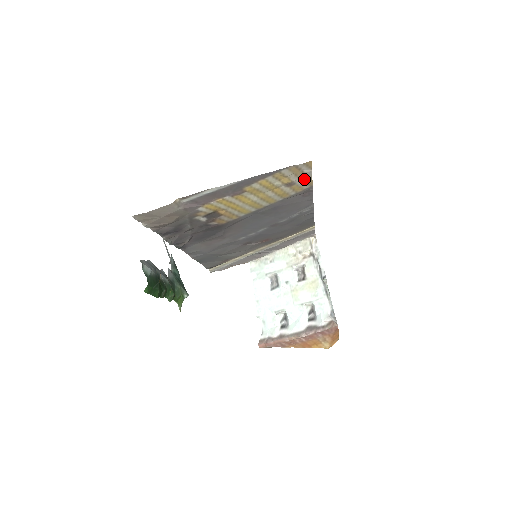
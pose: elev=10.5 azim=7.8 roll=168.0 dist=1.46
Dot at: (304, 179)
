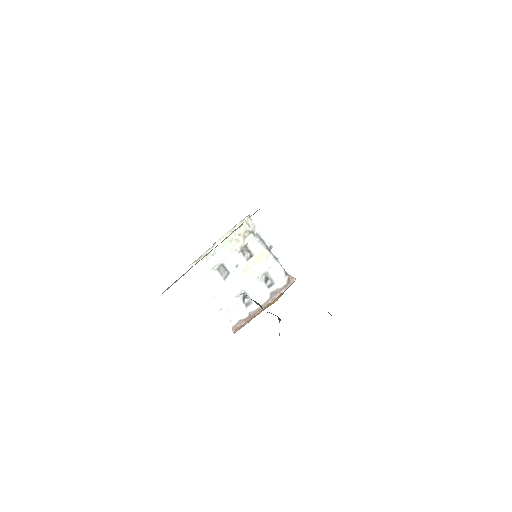
Dot at: occluded
